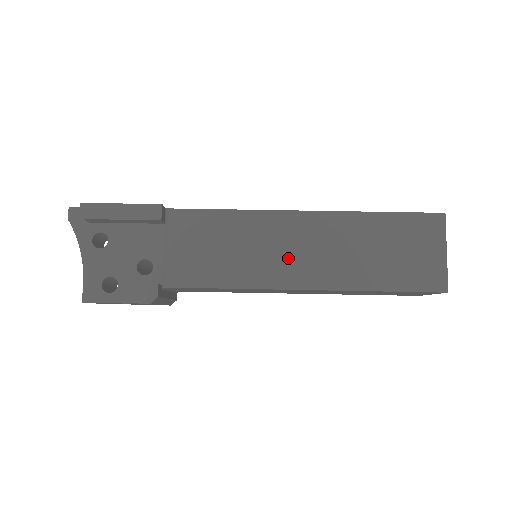
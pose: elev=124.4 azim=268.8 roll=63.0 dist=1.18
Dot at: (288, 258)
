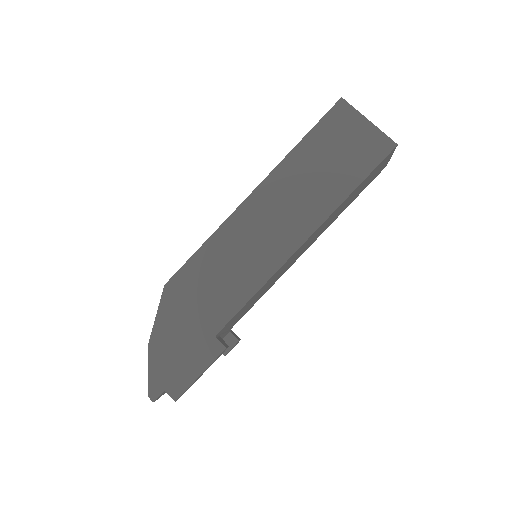
Dot at: occluded
